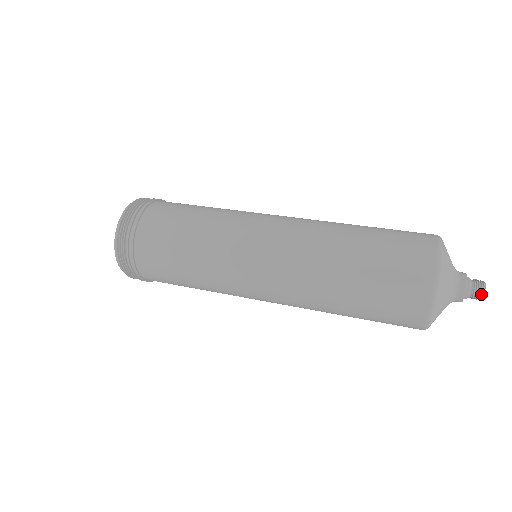
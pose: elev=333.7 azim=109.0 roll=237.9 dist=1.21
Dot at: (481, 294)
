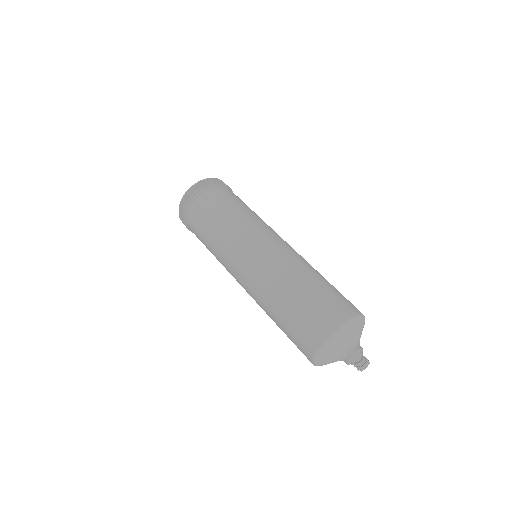
Dot at: occluded
